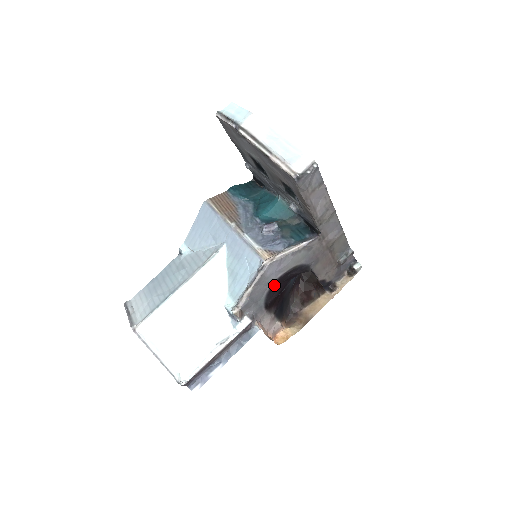
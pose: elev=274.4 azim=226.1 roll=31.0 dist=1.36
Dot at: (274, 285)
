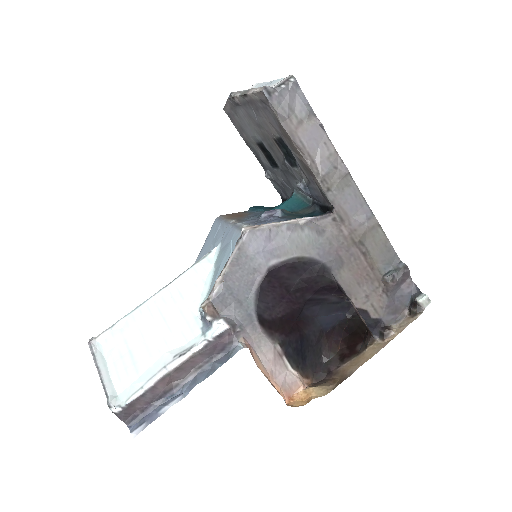
Dot at: (268, 280)
